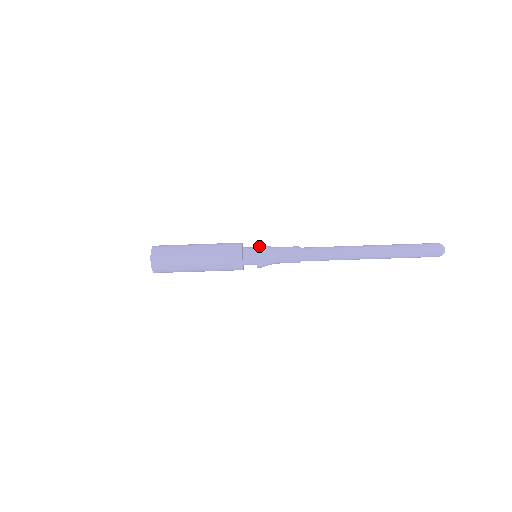
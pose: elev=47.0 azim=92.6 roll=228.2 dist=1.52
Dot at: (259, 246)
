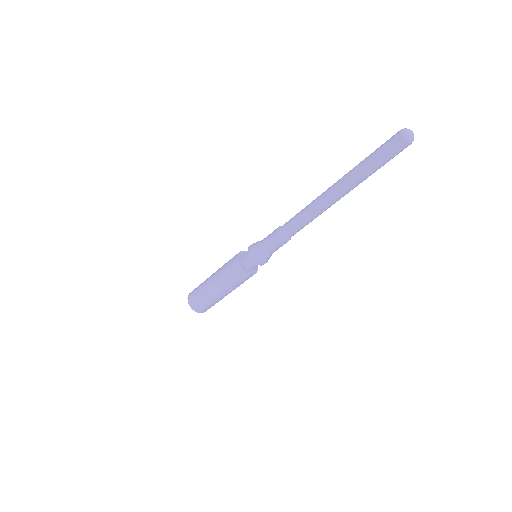
Dot at: (251, 245)
